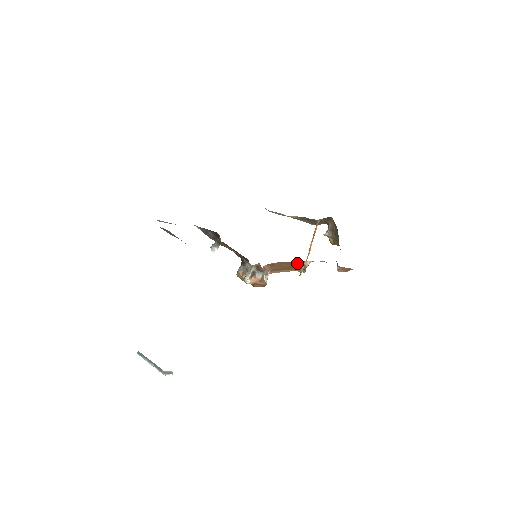
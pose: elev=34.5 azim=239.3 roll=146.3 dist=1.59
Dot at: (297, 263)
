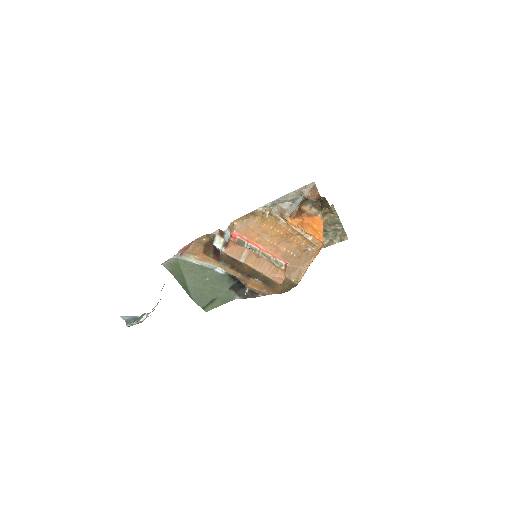
Dot at: (260, 216)
